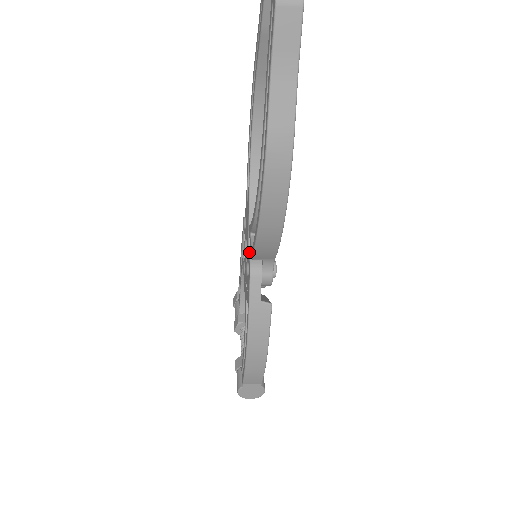
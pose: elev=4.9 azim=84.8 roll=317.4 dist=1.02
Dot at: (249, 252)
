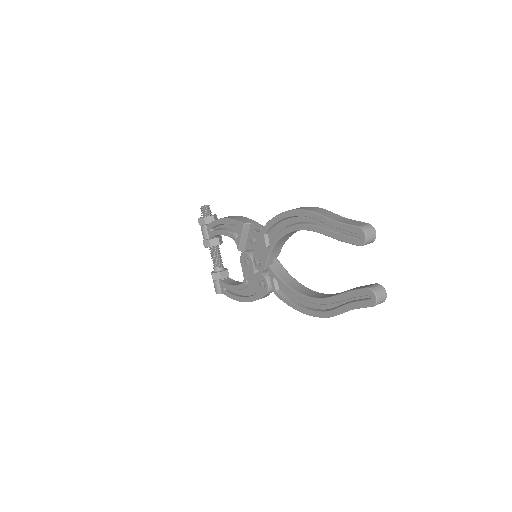
Dot at: (266, 278)
